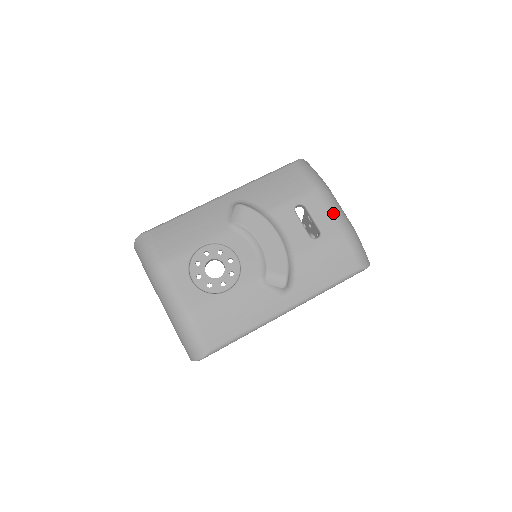
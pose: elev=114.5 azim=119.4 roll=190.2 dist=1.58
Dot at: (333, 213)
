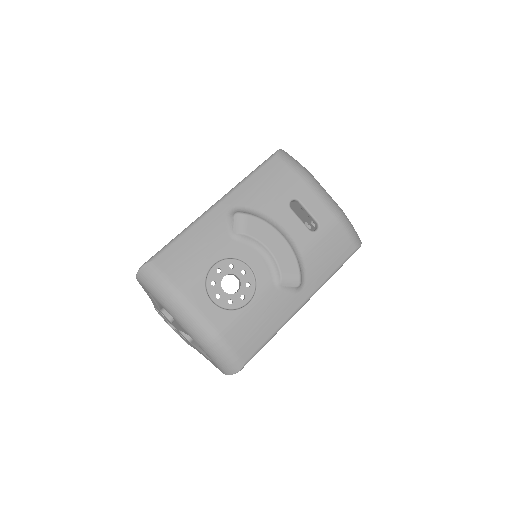
Dot at: (325, 202)
